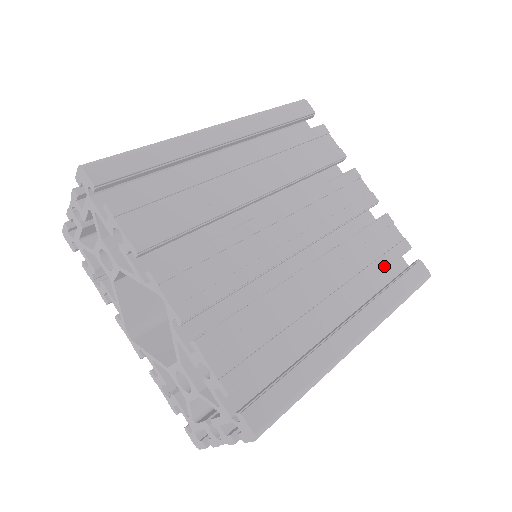
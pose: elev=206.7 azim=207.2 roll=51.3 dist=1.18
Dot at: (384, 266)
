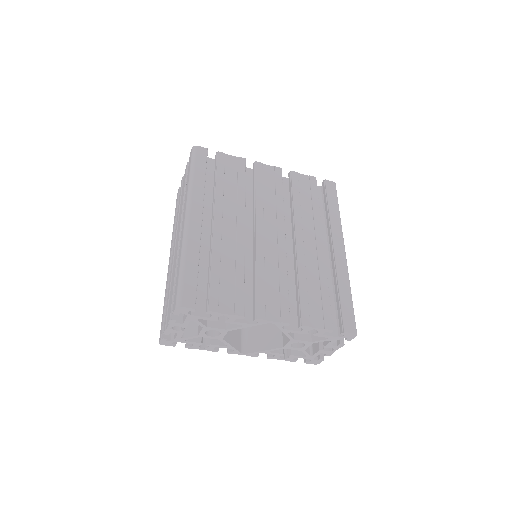
Dot at: (317, 202)
